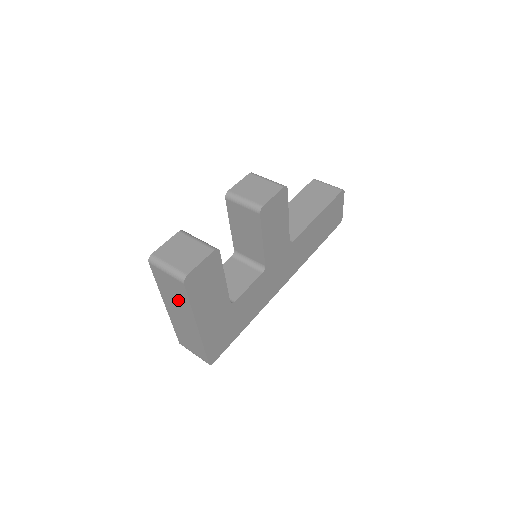
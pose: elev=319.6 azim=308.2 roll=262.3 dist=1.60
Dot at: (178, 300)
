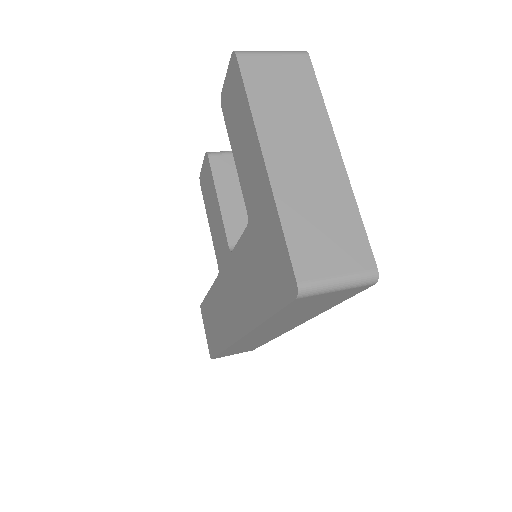
Dot at: (297, 106)
